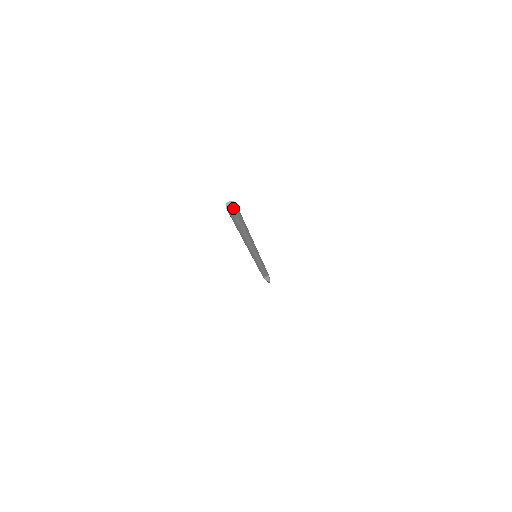
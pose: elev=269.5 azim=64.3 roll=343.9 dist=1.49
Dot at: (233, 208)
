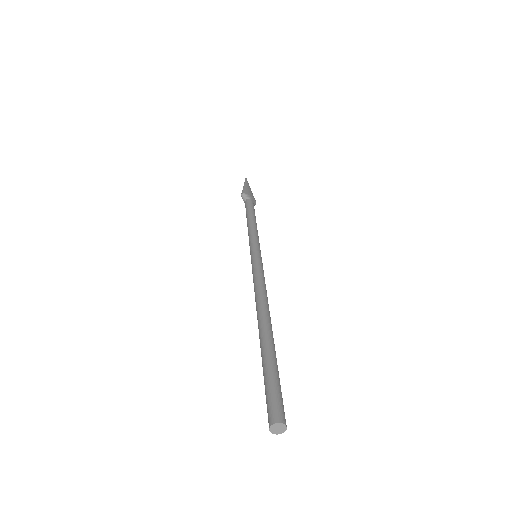
Dot at: (282, 430)
